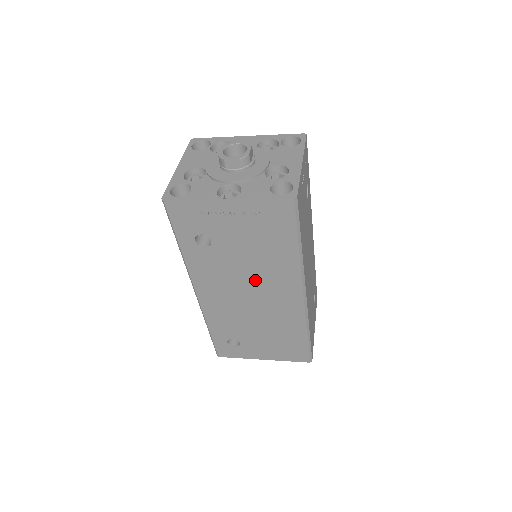
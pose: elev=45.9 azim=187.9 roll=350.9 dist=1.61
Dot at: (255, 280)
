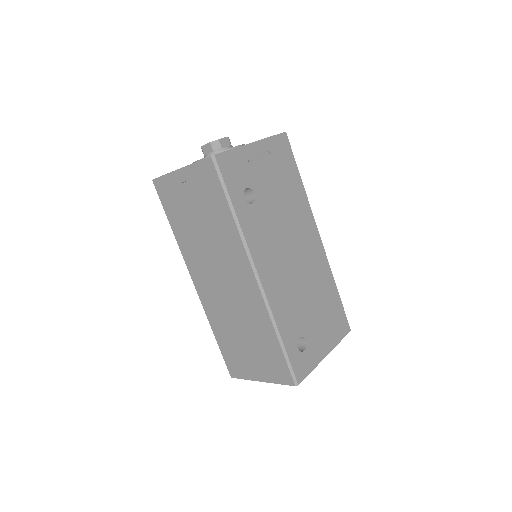
Dot at: (291, 232)
